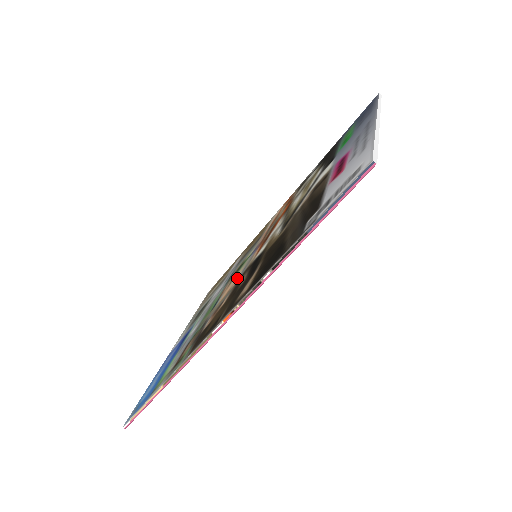
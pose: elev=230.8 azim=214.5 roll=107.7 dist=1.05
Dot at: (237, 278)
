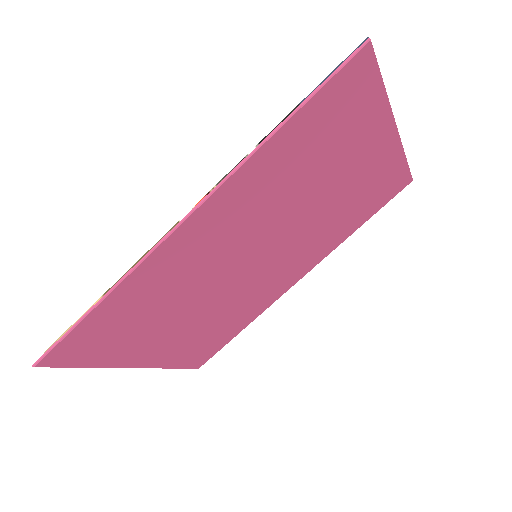
Dot at: (229, 263)
